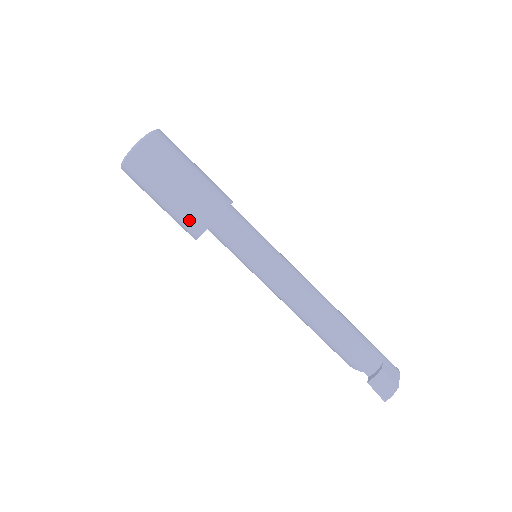
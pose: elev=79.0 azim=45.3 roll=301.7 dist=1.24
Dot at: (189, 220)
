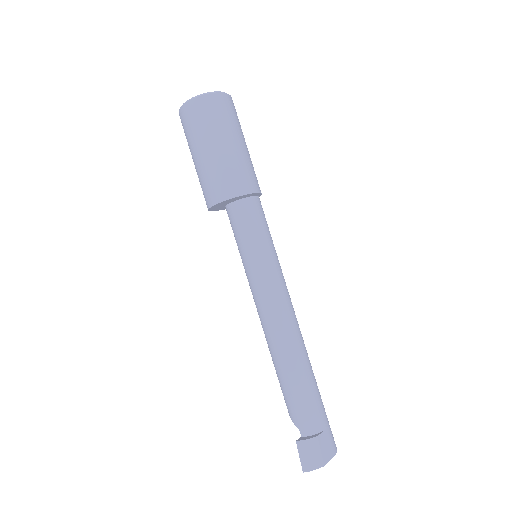
Dot at: (210, 186)
